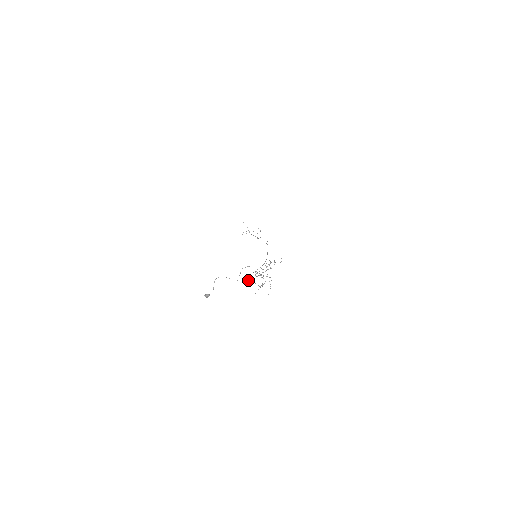
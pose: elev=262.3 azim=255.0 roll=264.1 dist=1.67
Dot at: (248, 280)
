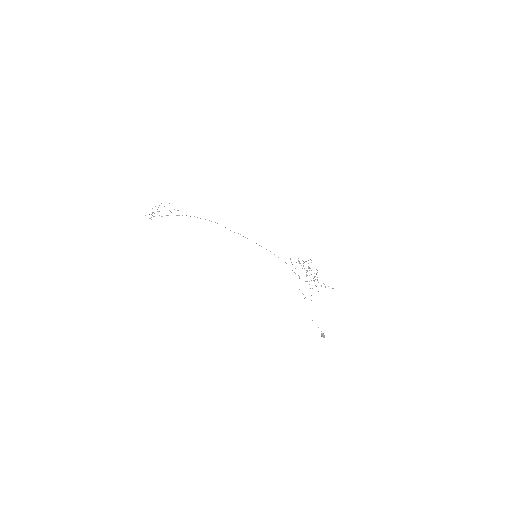
Dot at: occluded
